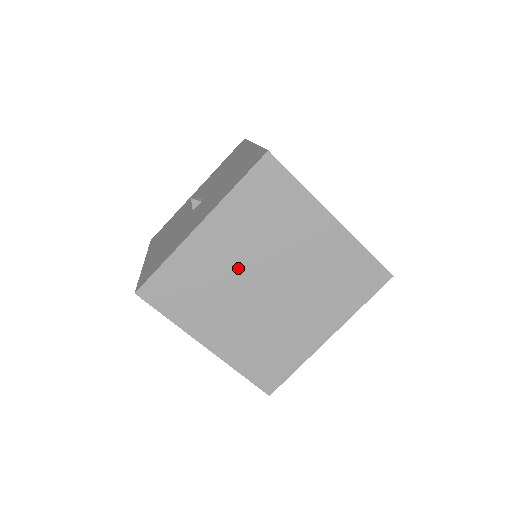
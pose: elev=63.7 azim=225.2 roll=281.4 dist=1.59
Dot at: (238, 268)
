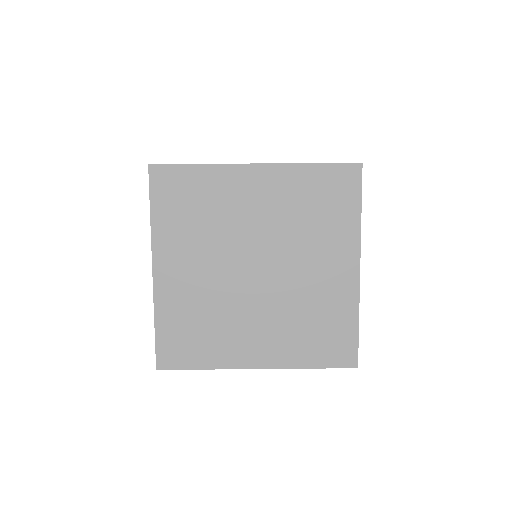
Dot at: occluded
